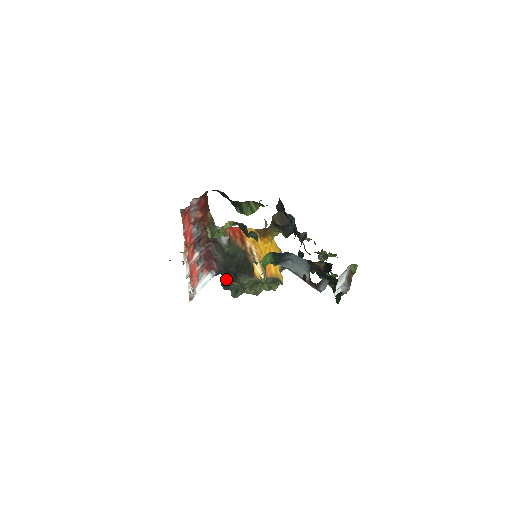
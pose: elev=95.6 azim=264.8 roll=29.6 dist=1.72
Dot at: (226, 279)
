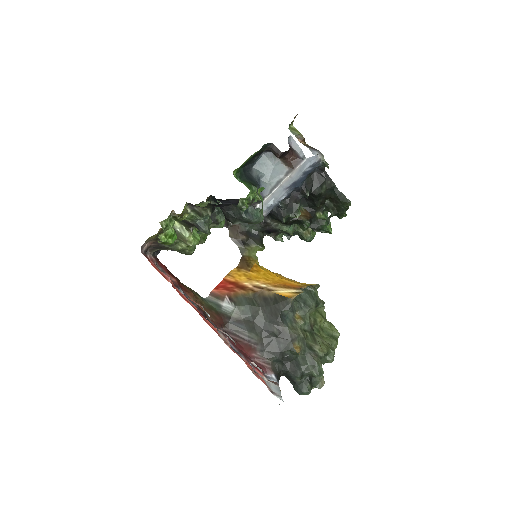
Dot at: (288, 366)
